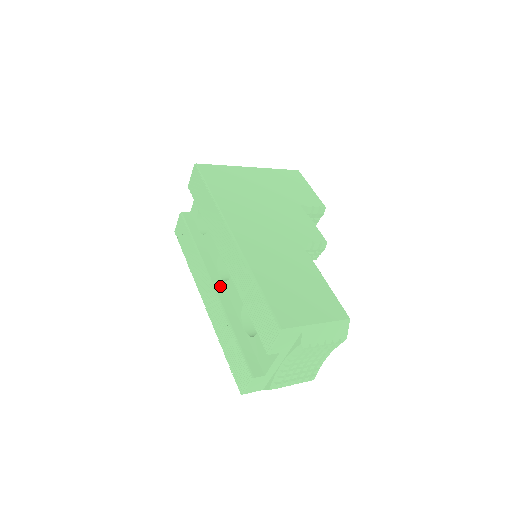
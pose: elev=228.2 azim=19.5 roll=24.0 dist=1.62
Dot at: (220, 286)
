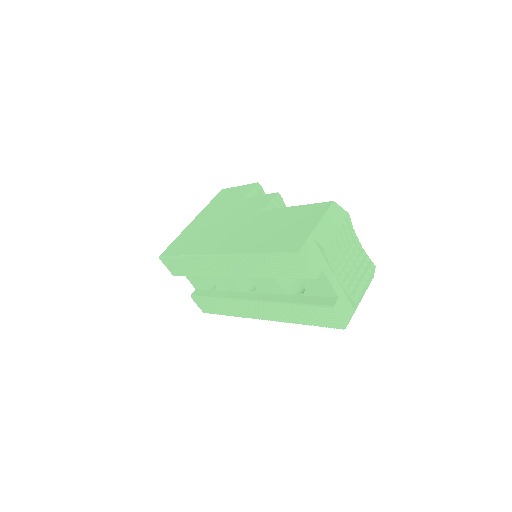
Dot at: (257, 296)
